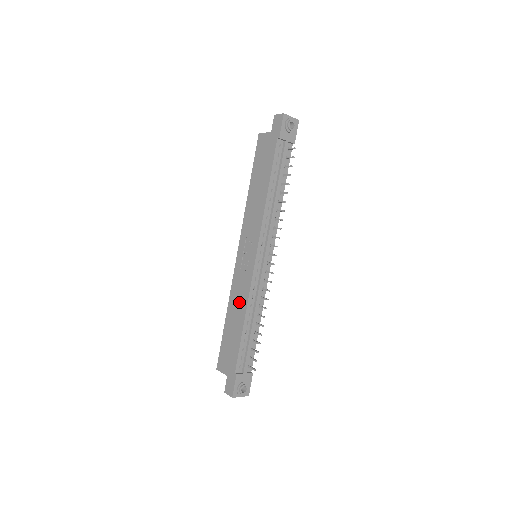
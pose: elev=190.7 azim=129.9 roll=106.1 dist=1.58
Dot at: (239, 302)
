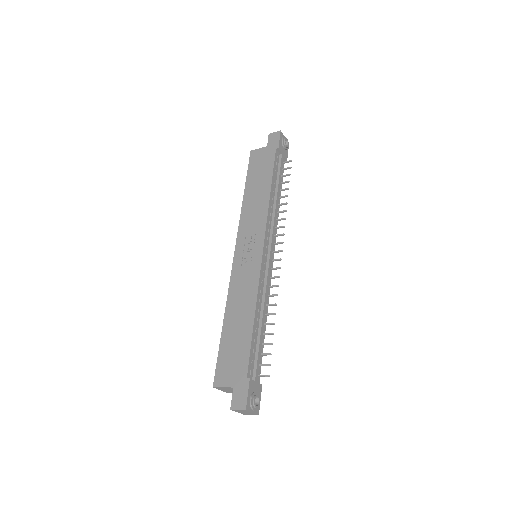
Dot at: (244, 299)
